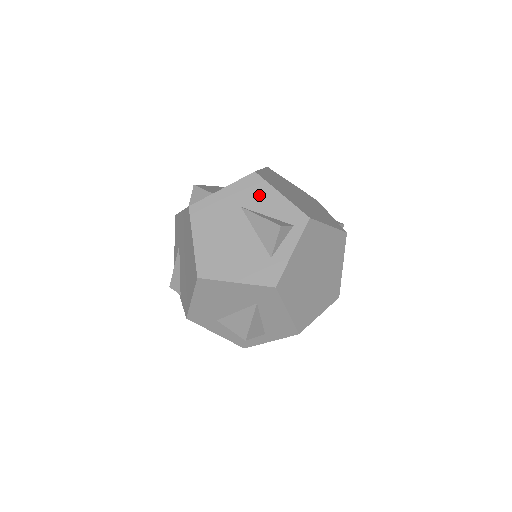
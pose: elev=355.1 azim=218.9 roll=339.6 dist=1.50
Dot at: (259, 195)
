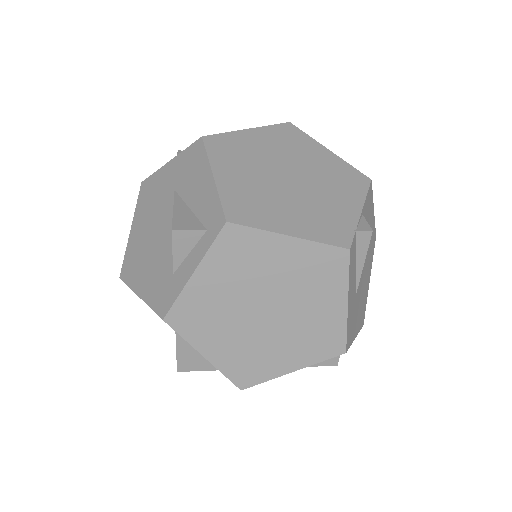
Dot at: (193, 174)
